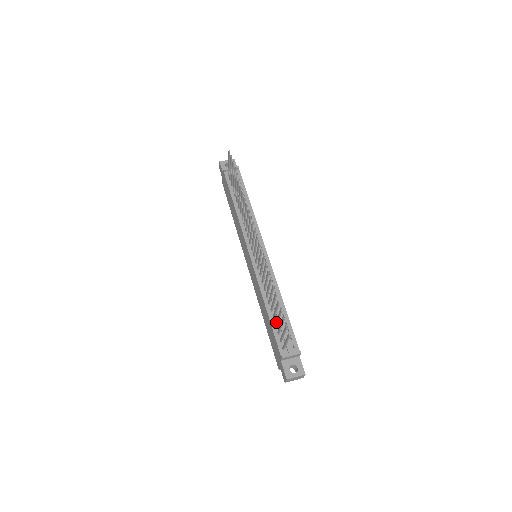
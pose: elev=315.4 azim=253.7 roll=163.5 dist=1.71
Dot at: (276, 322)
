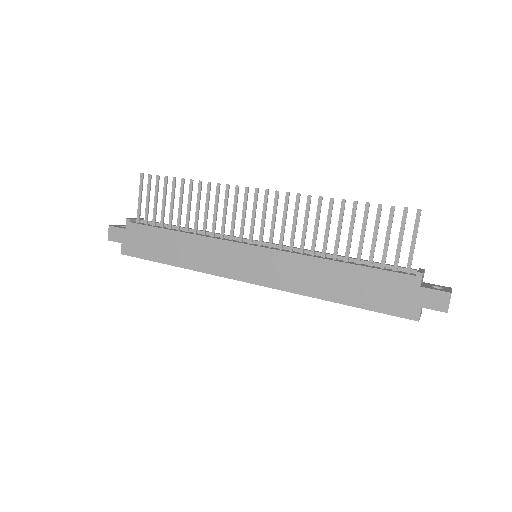
Dot at: (372, 252)
